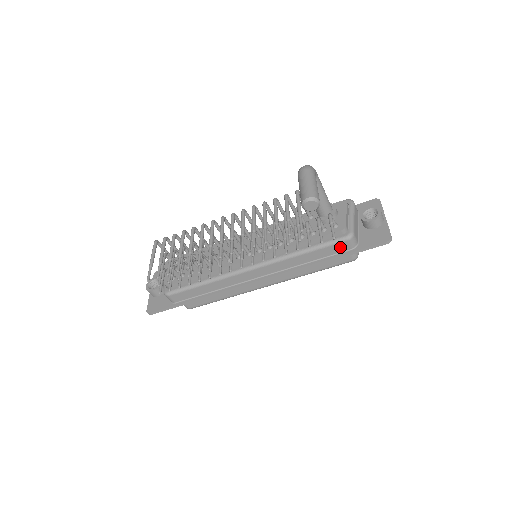
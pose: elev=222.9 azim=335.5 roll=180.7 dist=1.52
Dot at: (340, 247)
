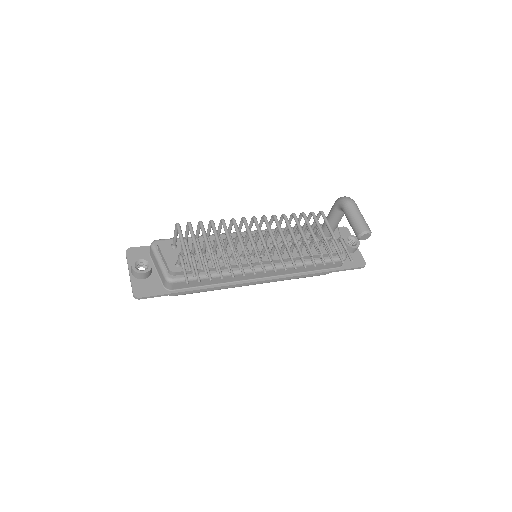
Dot at: (334, 264)
